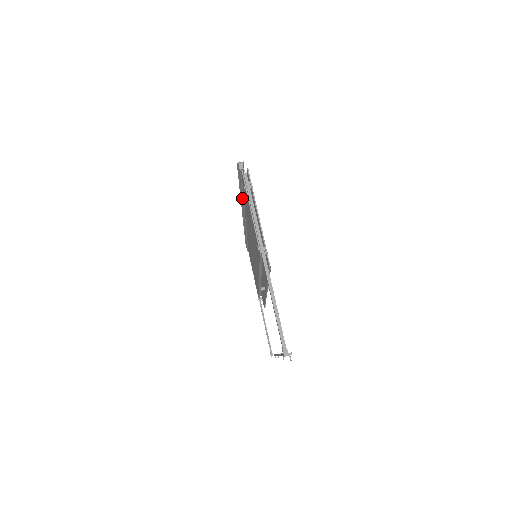
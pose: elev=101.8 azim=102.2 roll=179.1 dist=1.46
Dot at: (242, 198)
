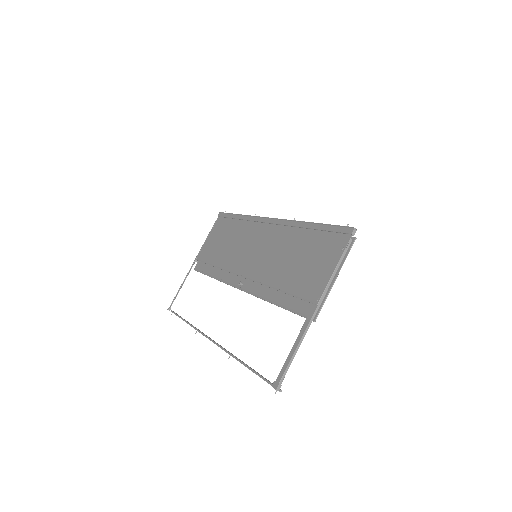
Dot at: (307, 227)
